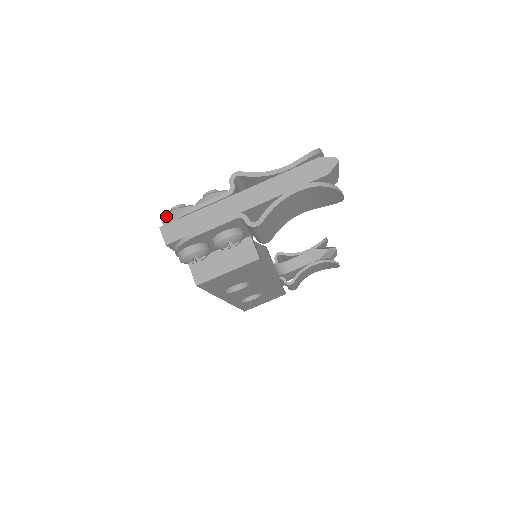
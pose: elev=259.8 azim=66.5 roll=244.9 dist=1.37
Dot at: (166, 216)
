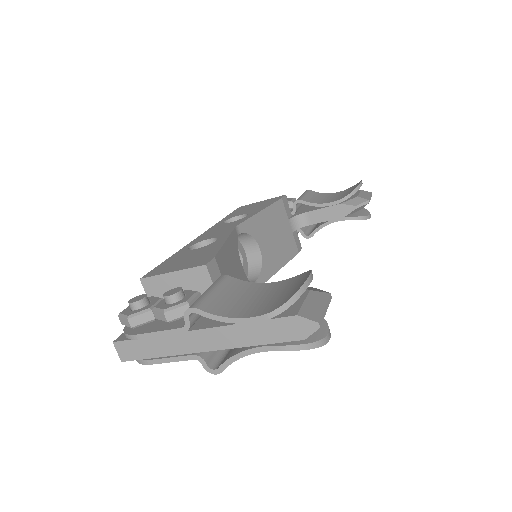
Dot at: (121, 318)
